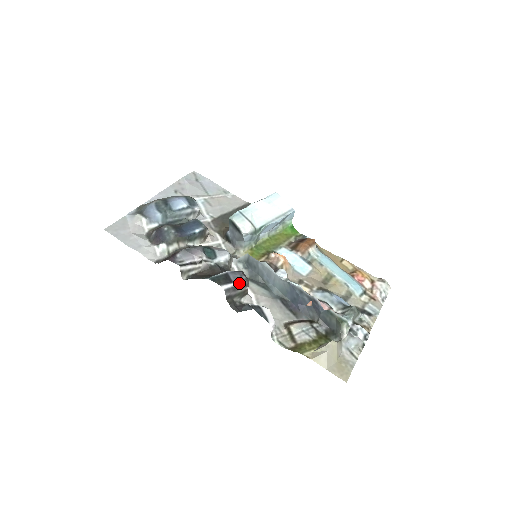
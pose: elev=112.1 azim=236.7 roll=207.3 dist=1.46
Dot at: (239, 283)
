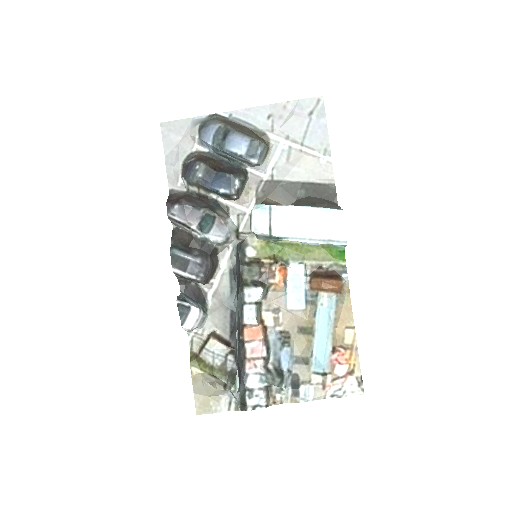
Dot at: (191, 277)
